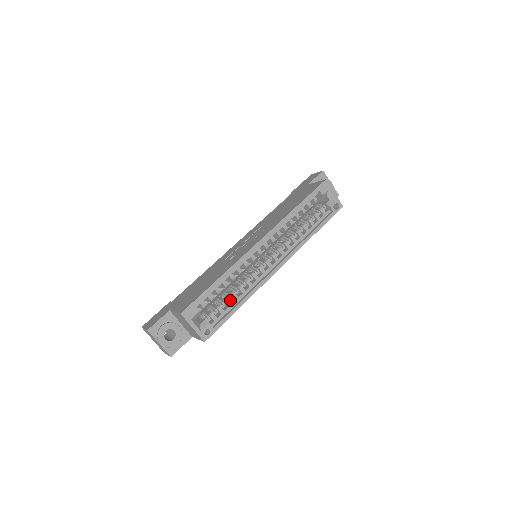
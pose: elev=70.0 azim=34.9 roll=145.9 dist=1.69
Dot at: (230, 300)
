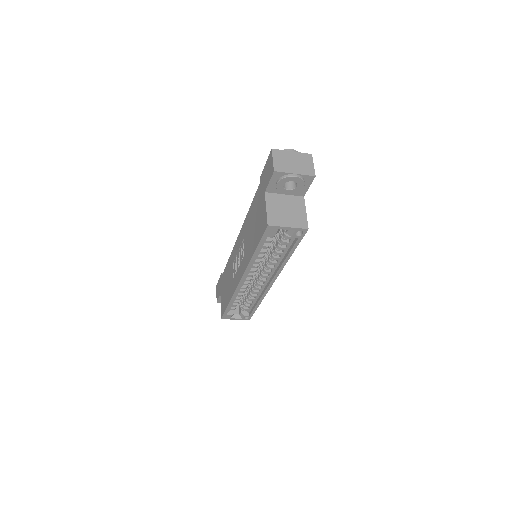
Dot at: (250, 300)
